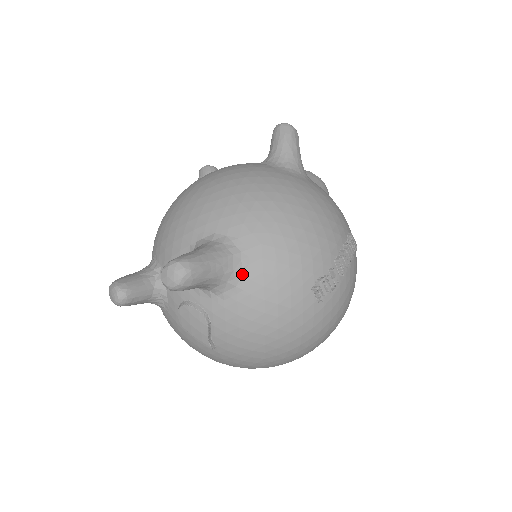
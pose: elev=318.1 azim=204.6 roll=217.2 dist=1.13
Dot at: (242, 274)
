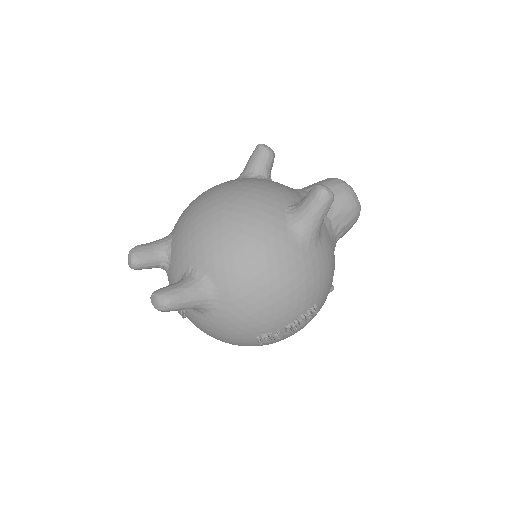
Dot at: (211, 311)
